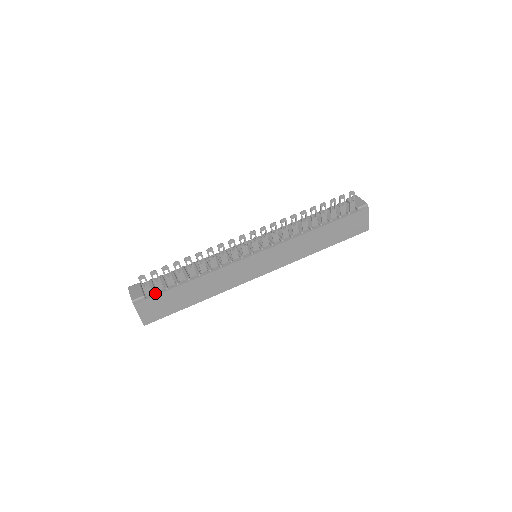
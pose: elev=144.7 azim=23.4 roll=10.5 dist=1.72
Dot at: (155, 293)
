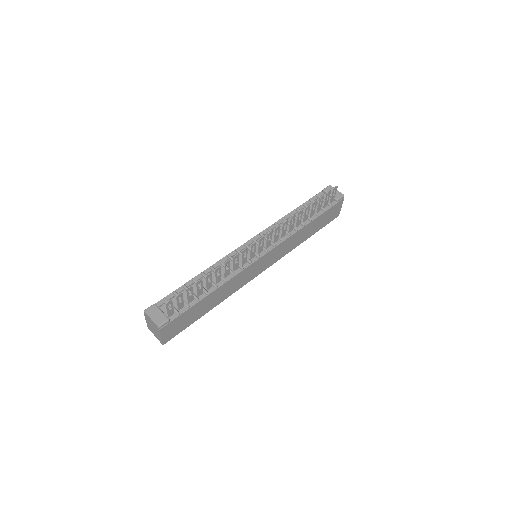
Dot at: (178, 314)
